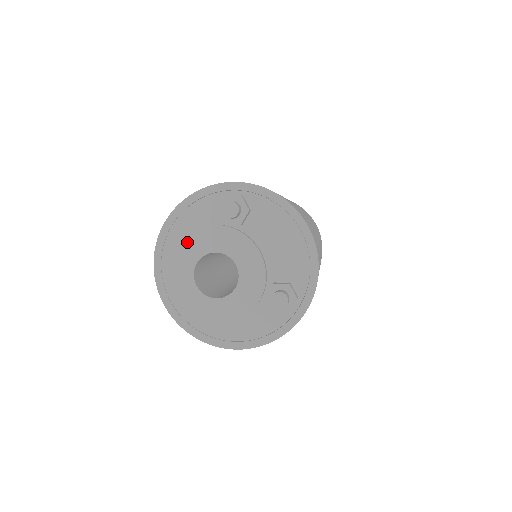
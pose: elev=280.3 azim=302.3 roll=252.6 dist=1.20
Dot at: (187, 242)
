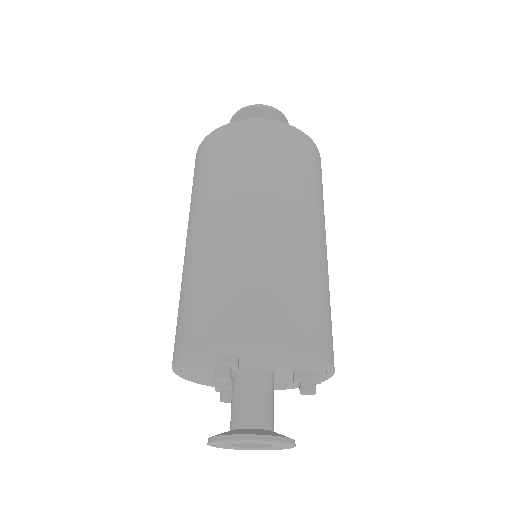
Dot at: (214, 444)
